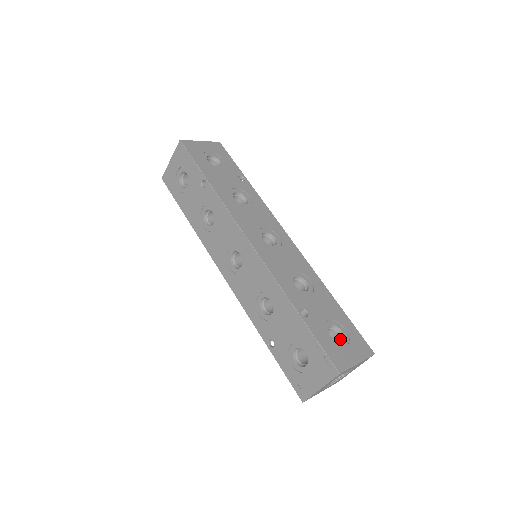
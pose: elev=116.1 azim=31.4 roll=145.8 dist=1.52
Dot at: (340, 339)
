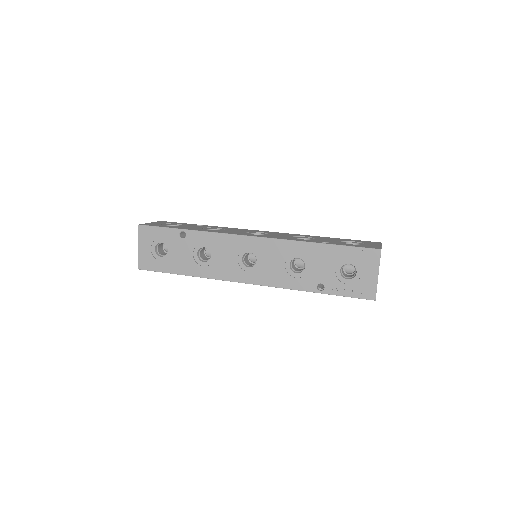
Dot at: occluded
